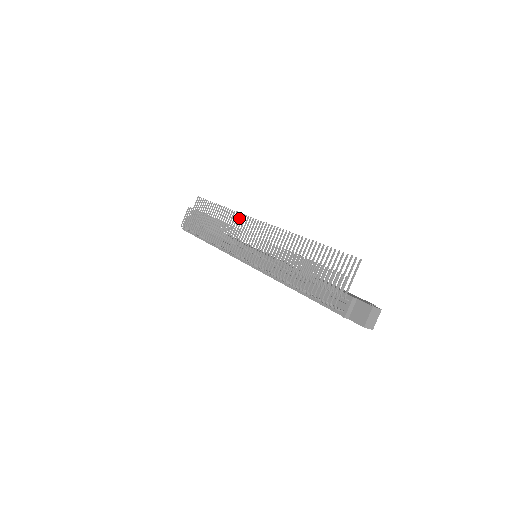
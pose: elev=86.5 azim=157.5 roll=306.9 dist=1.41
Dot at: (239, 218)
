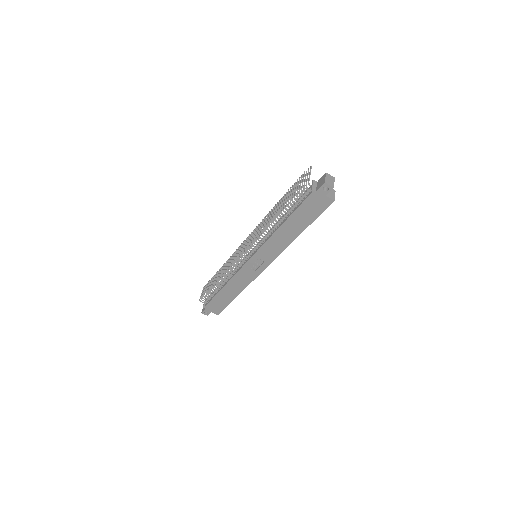
Dot at: occluded
